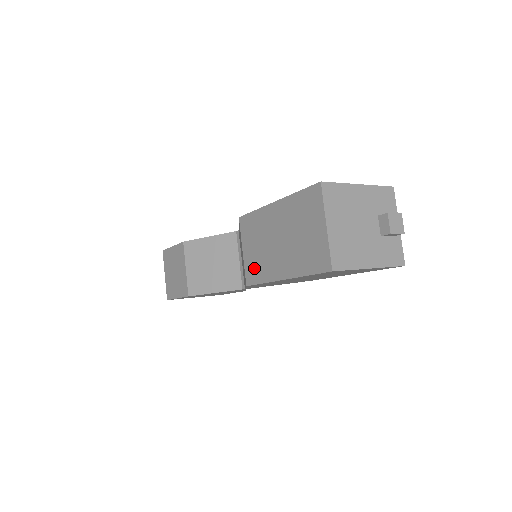
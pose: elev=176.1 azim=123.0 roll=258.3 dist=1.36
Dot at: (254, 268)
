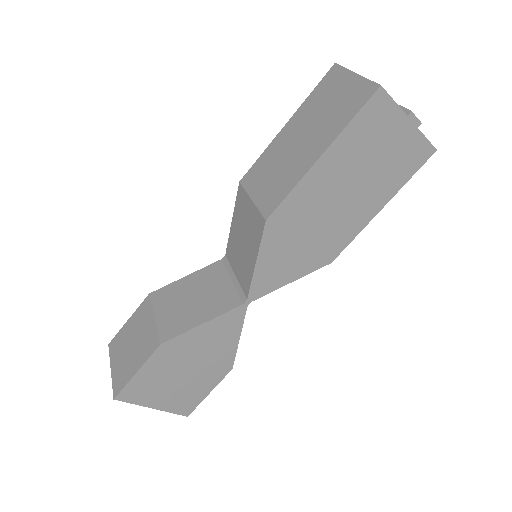
Dot at: (273, 193)
